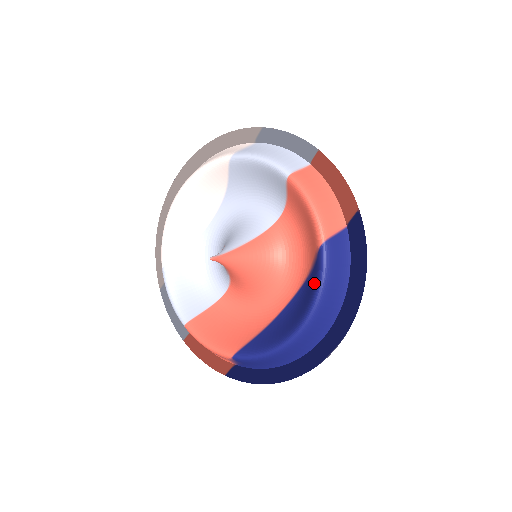
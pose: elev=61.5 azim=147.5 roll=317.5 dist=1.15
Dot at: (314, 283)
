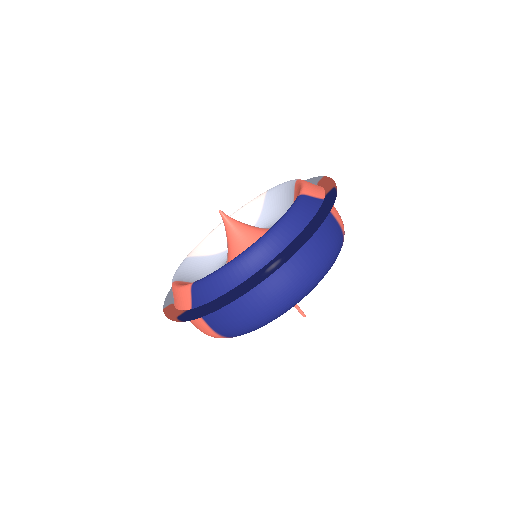
Dot at: occluded
